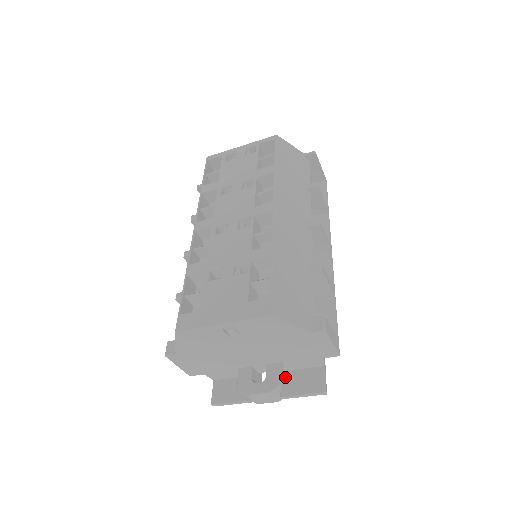
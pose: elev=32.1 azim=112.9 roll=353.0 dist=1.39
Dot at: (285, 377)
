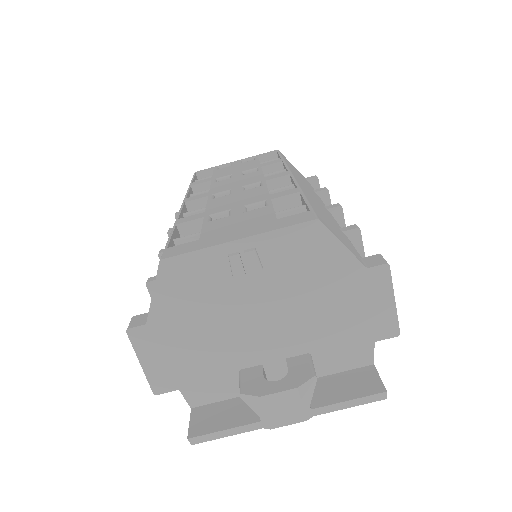
Dot at: occluded
